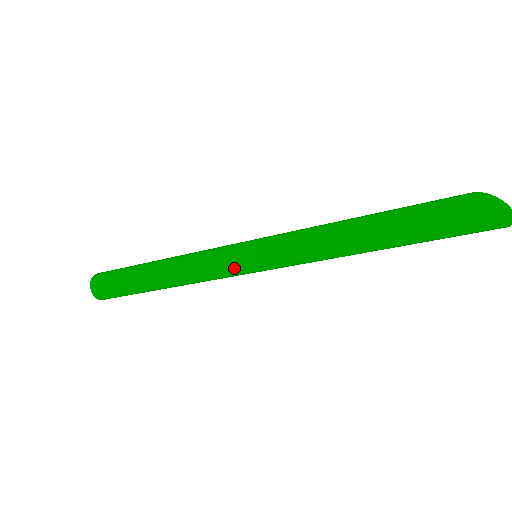
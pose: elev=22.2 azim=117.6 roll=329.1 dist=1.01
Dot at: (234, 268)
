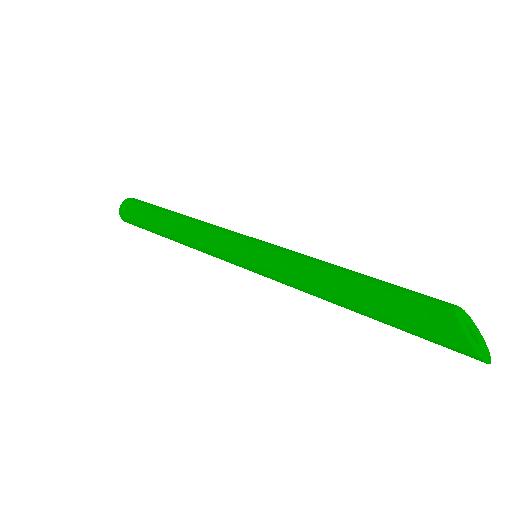
Dot at: occluded
